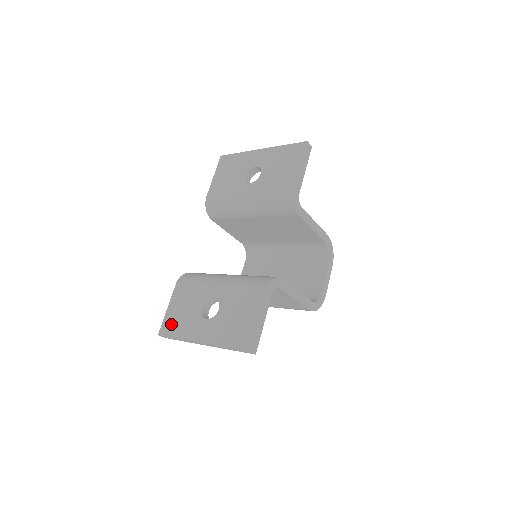
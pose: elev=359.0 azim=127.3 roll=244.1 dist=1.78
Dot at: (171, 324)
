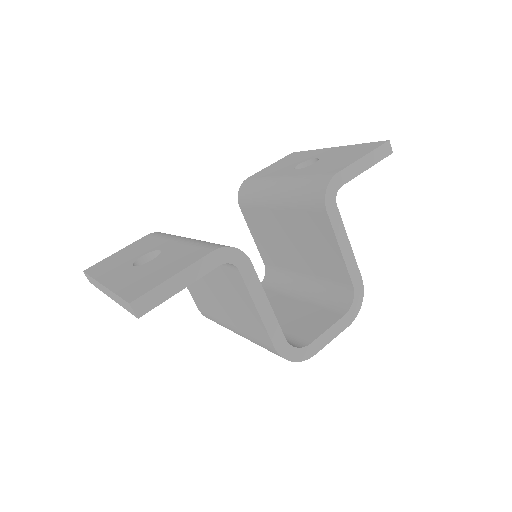
Dot at: (103, 264)
